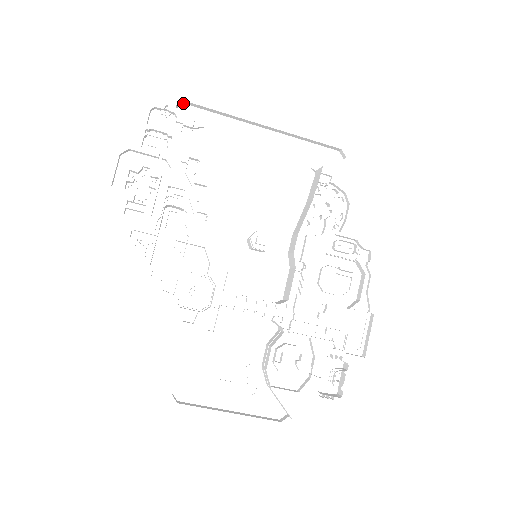
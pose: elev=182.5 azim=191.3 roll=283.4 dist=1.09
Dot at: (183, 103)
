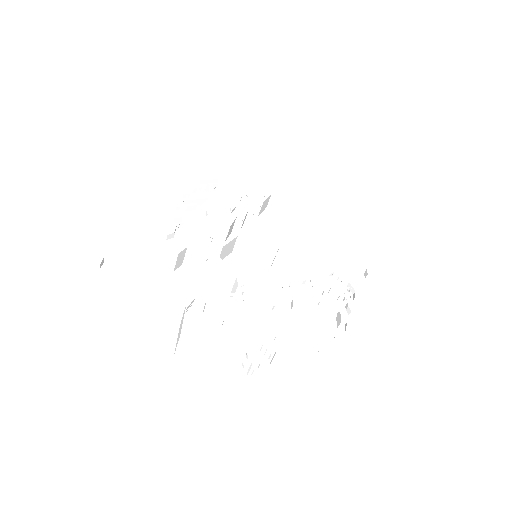
Dot at: (273, 198)
